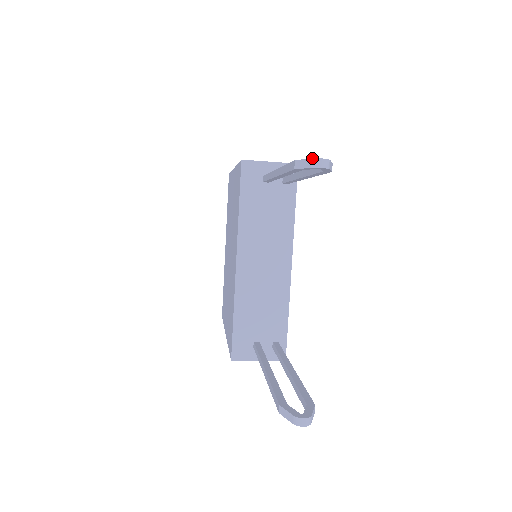
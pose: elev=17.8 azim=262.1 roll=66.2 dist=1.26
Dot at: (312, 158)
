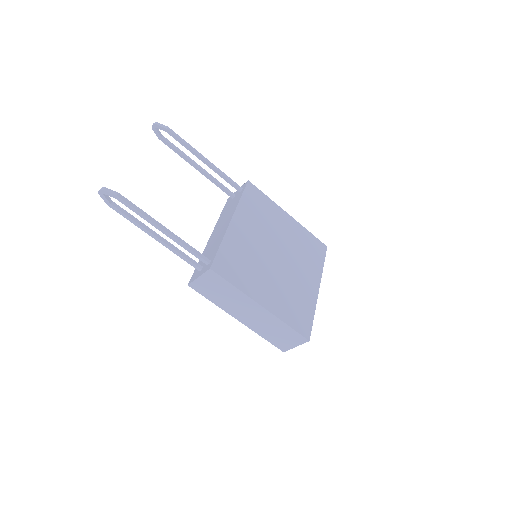
Dot at: (153, 127)
